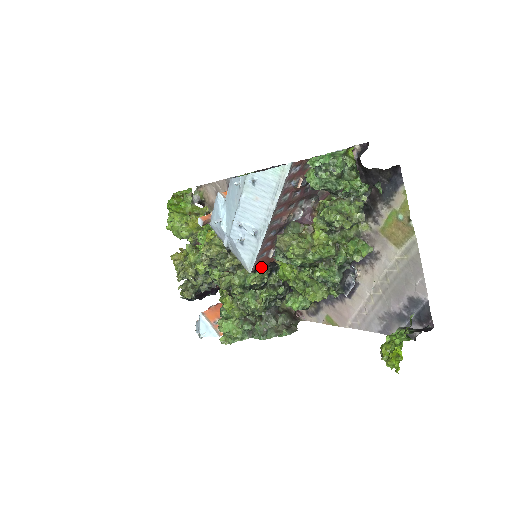
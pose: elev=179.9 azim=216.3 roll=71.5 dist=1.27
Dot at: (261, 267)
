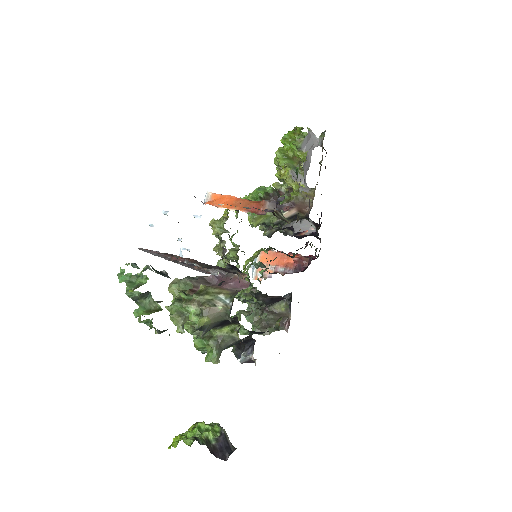
Dot at: occluded
